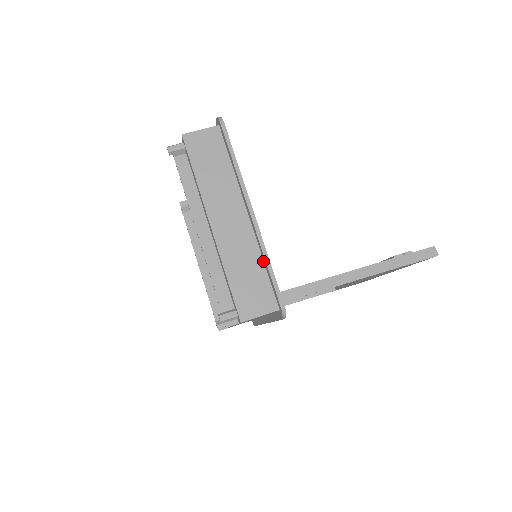
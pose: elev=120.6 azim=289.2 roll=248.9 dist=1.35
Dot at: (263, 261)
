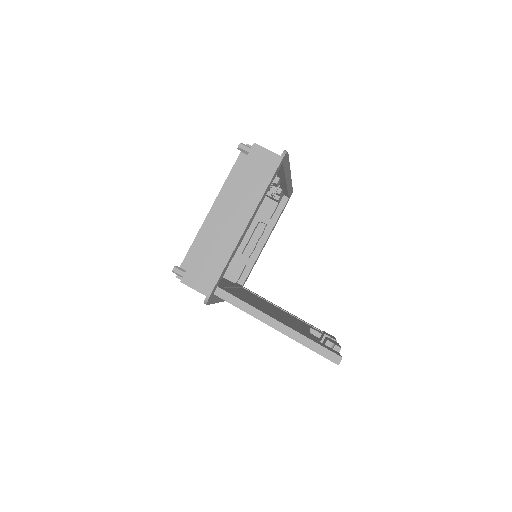
Dot at: occluded
